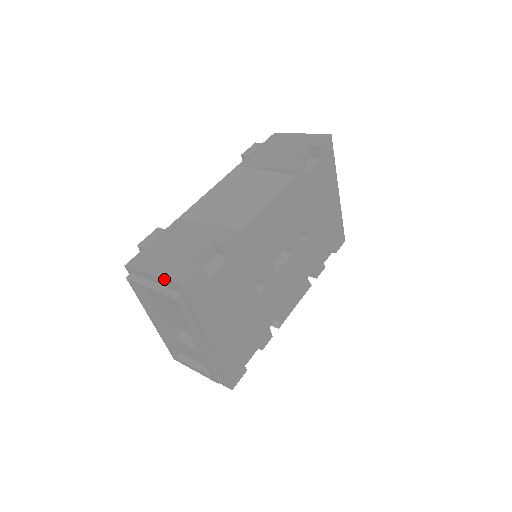
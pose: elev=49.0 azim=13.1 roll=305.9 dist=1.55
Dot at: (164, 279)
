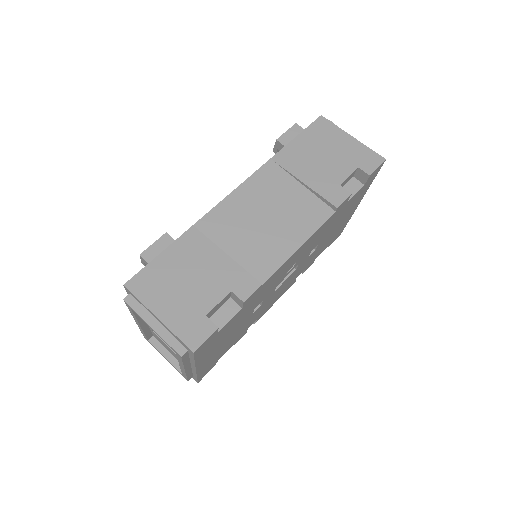
Dot at: (173, 332)
